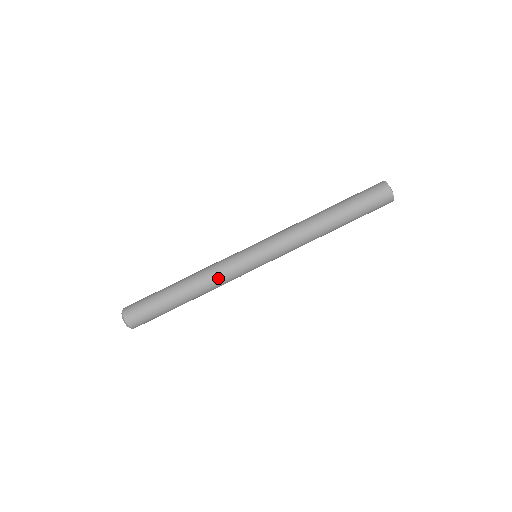
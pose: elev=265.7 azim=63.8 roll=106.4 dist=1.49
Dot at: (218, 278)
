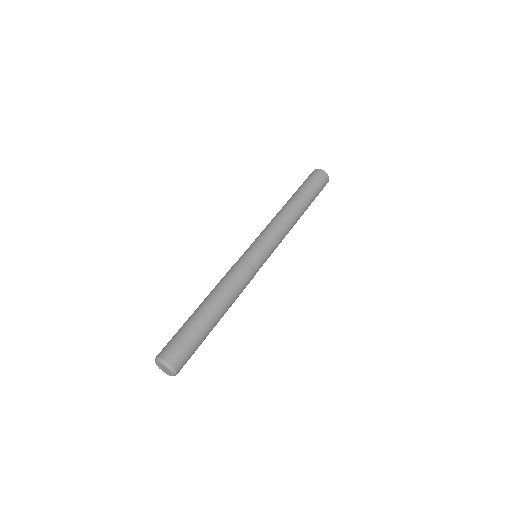
Dot at: (231, 277)
